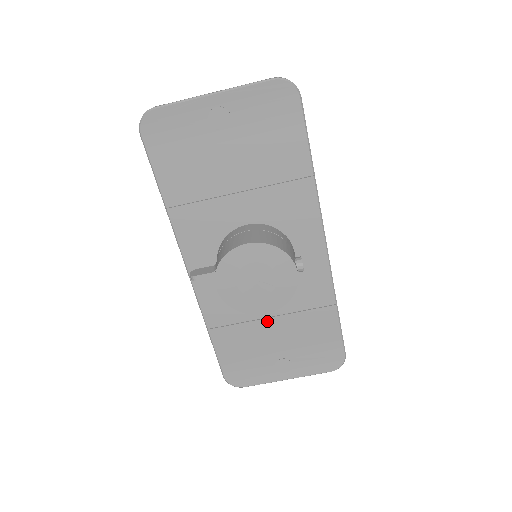
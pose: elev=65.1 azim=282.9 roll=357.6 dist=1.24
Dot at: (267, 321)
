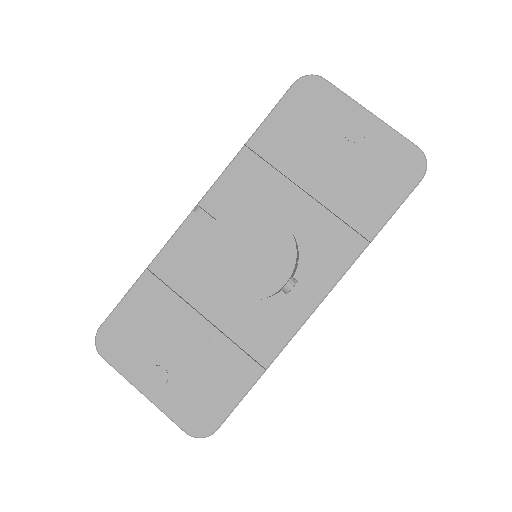
Dot at: (198, 318)
